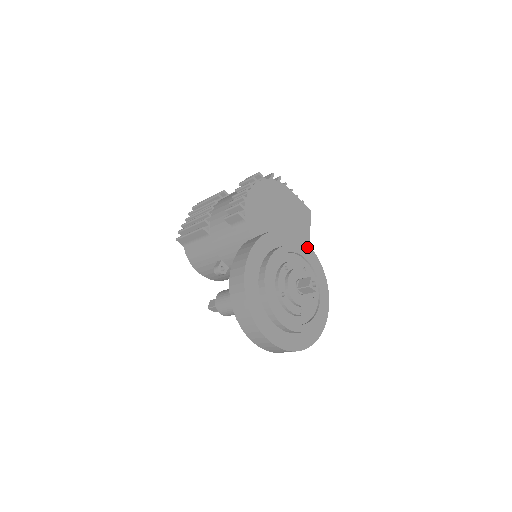
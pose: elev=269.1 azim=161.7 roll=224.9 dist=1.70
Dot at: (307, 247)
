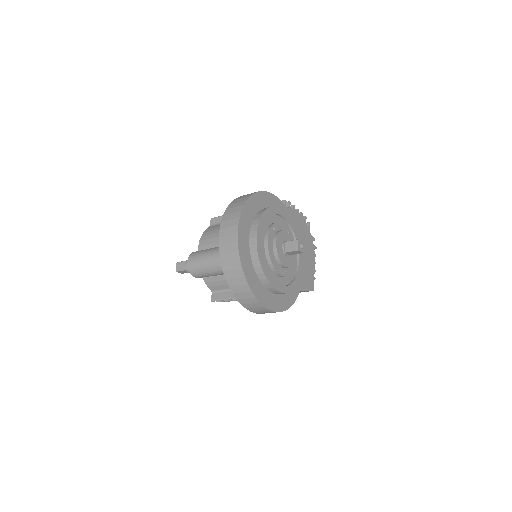
Dot at: (301, 272)
